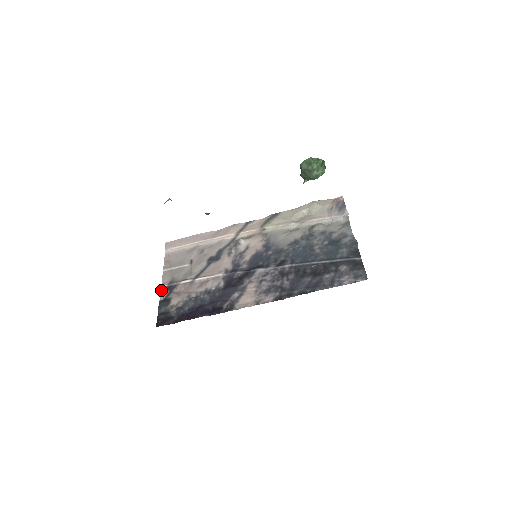
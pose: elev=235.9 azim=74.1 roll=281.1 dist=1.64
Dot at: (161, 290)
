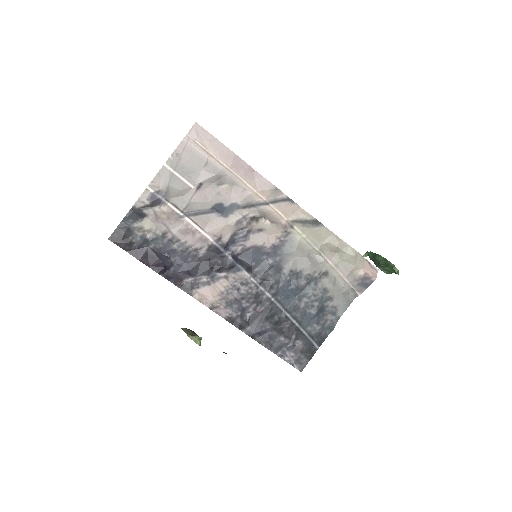
Dot at: (144, 192)
